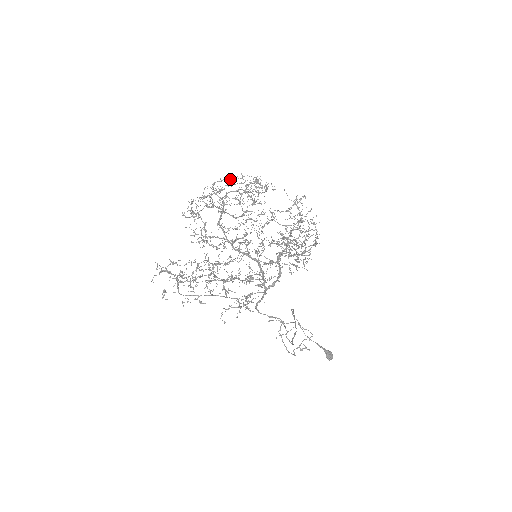
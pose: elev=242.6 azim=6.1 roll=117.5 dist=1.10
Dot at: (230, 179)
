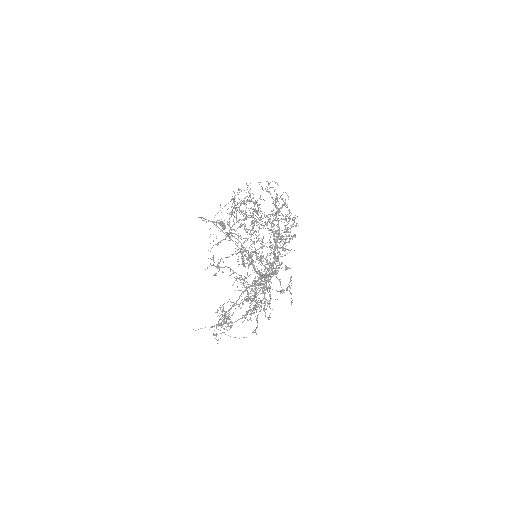
Dot at: occluded
